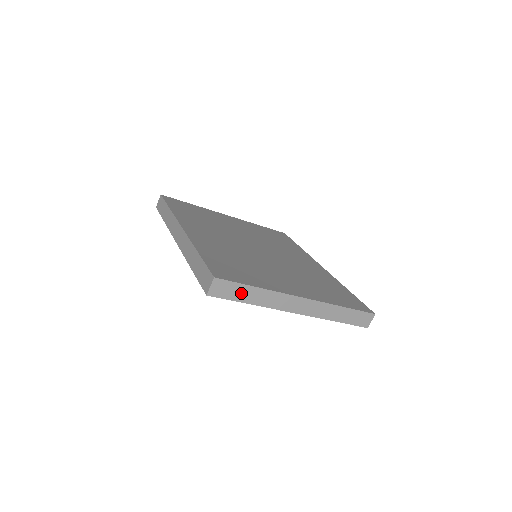
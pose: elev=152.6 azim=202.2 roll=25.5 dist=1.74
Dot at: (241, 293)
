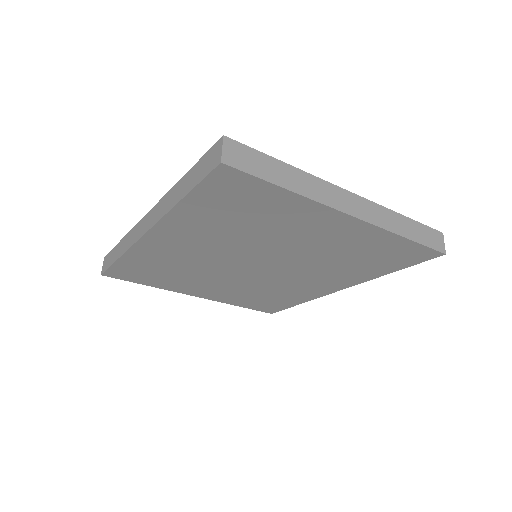
Dot at: (268, 169)
